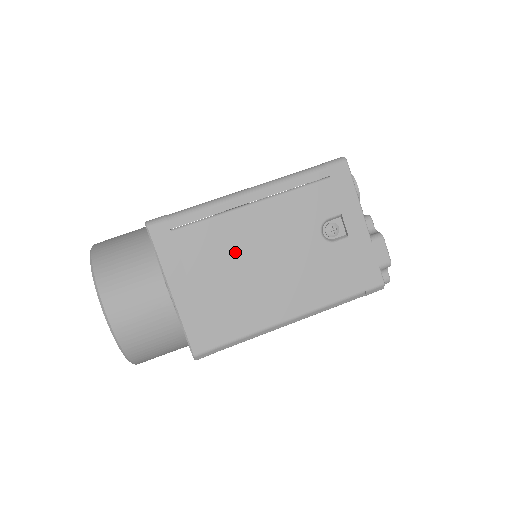
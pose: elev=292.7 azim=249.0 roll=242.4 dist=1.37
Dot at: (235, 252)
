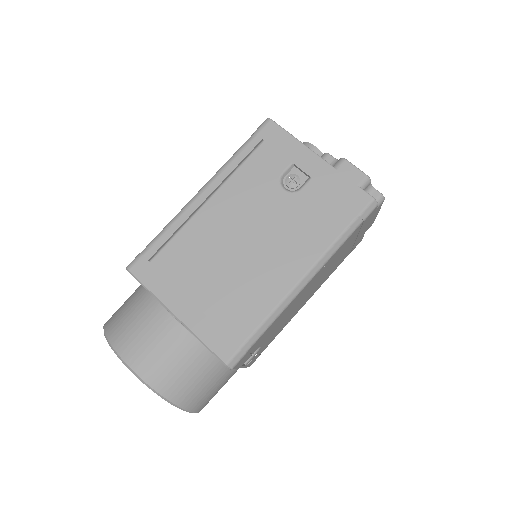
Dot at: (214, 249)
